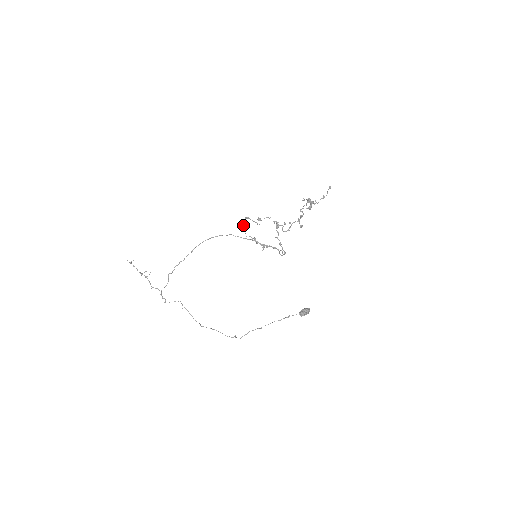
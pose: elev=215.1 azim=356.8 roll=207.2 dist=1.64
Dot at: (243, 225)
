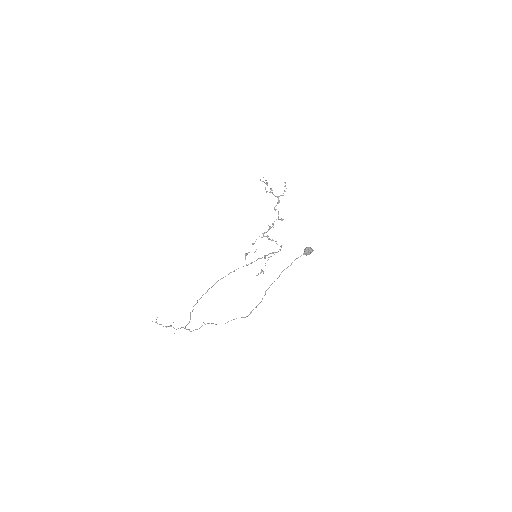
Dot at: occluded
